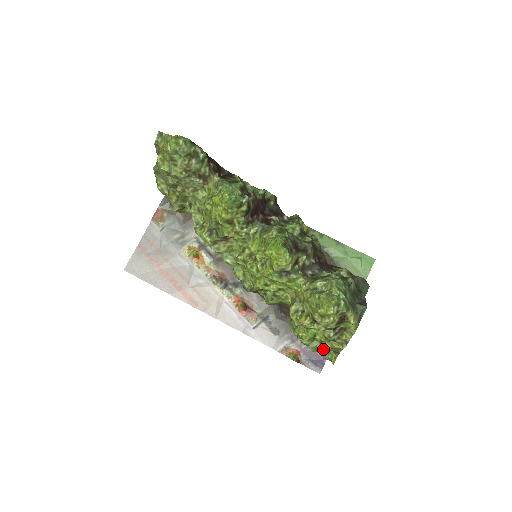
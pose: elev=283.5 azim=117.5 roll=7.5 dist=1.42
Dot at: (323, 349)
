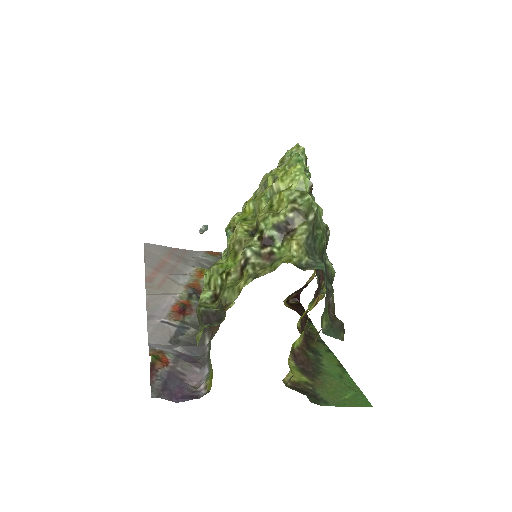
Dot at: (211, 317)
